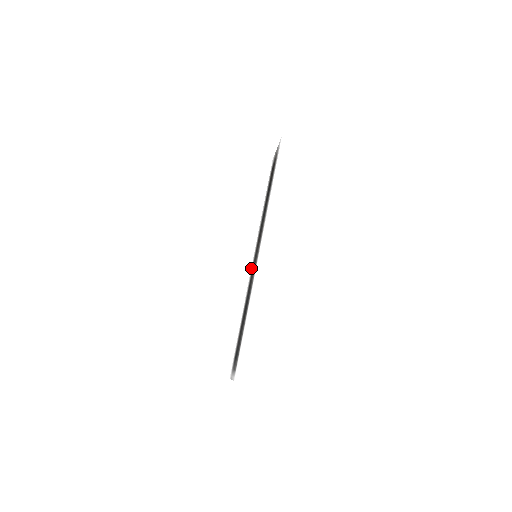
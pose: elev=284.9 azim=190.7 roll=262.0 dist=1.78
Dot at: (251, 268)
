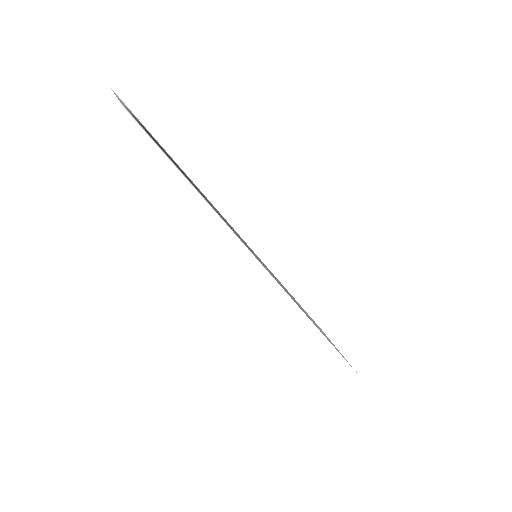
Dot at: occluded
